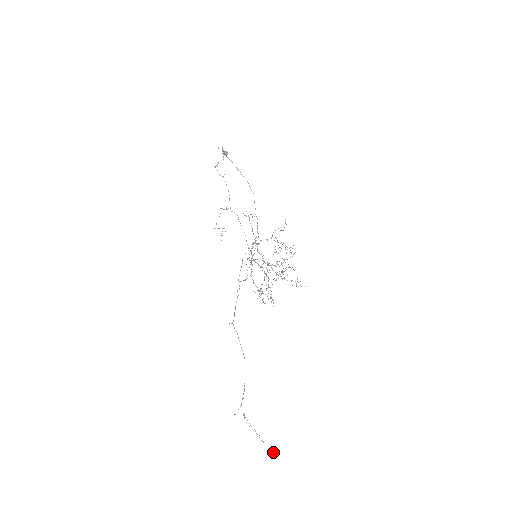
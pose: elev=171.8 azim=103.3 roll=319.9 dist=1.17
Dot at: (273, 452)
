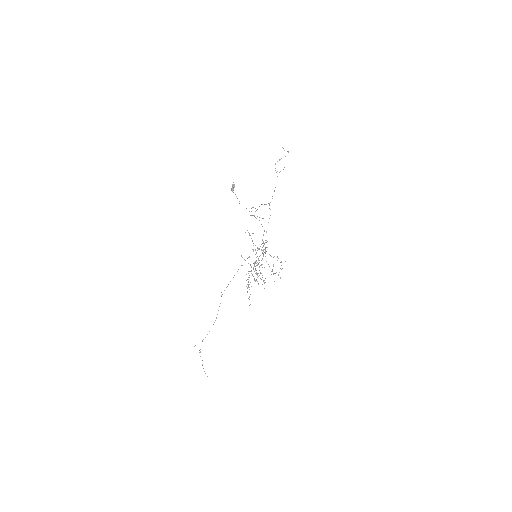
Dot at: (207, 376)
